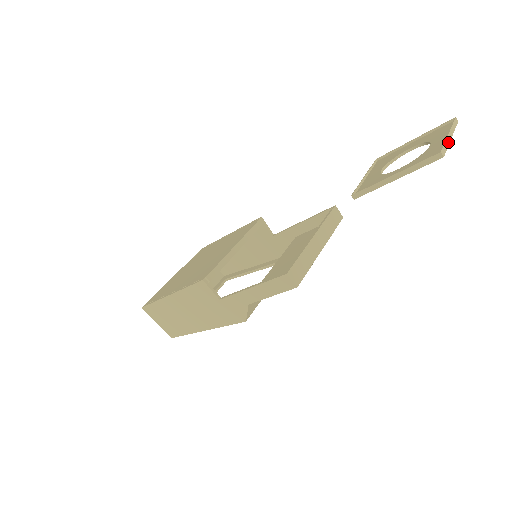
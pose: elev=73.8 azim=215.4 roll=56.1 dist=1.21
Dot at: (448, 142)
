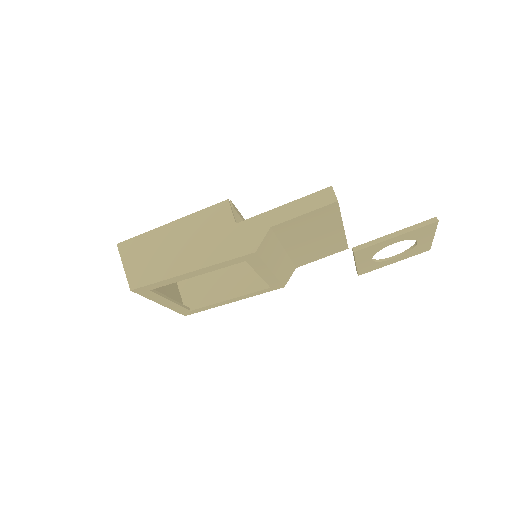
Dot at: (435, 230)
